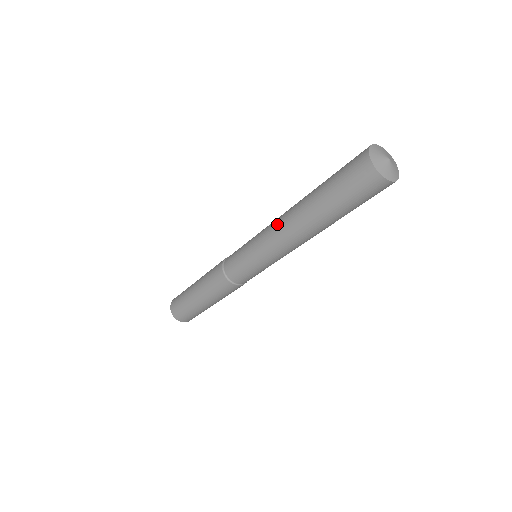
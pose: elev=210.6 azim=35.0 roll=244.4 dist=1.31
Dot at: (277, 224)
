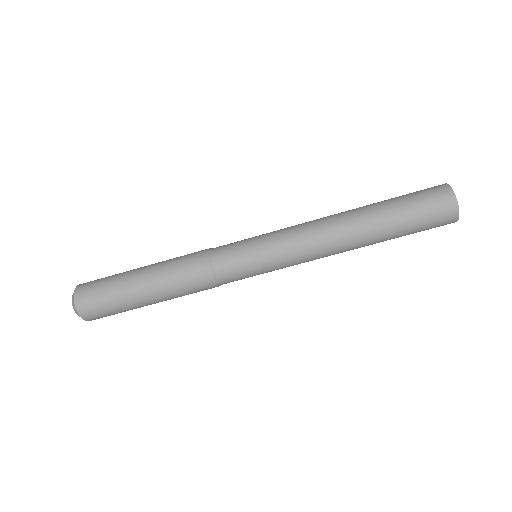
Dot at: (317, 225)
